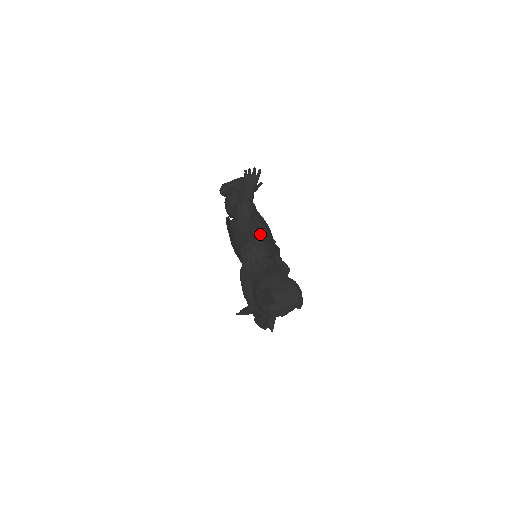
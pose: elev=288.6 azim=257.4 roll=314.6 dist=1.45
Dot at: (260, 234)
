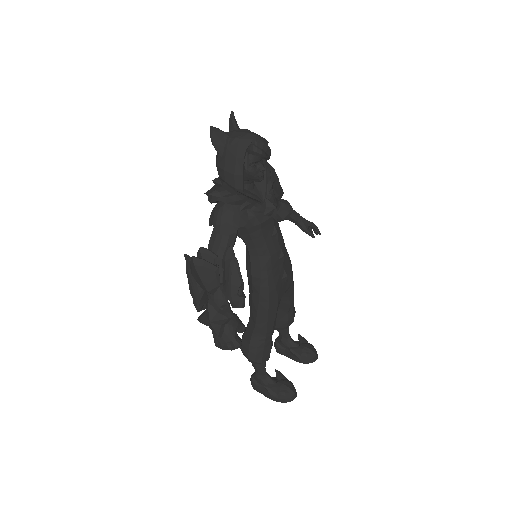
Dot at: occluded
